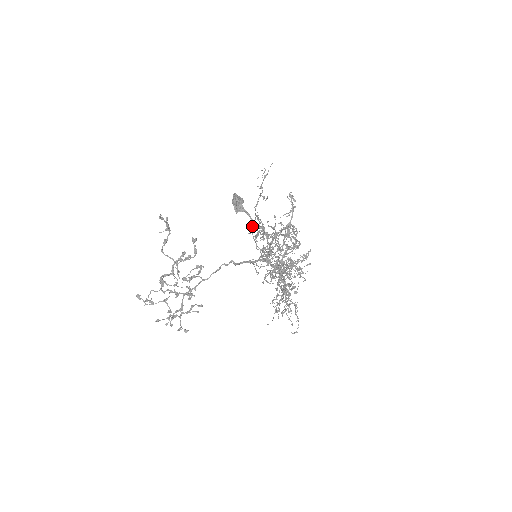
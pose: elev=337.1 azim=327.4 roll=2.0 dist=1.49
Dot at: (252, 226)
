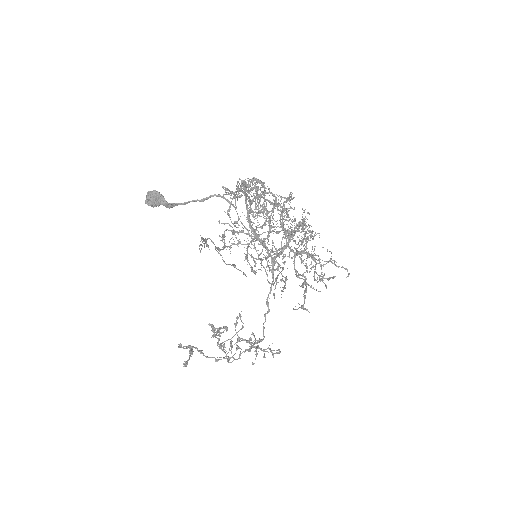
Dot at: occluded
